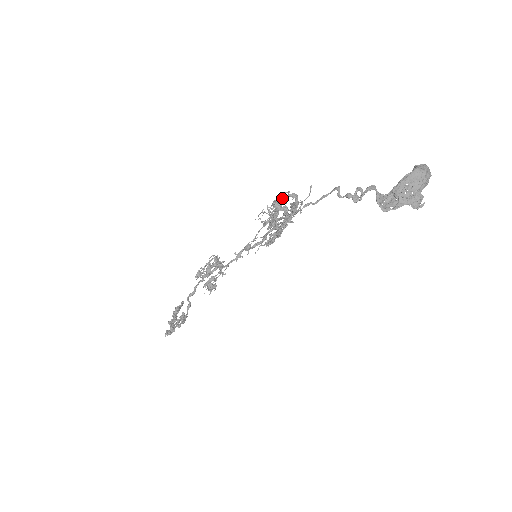
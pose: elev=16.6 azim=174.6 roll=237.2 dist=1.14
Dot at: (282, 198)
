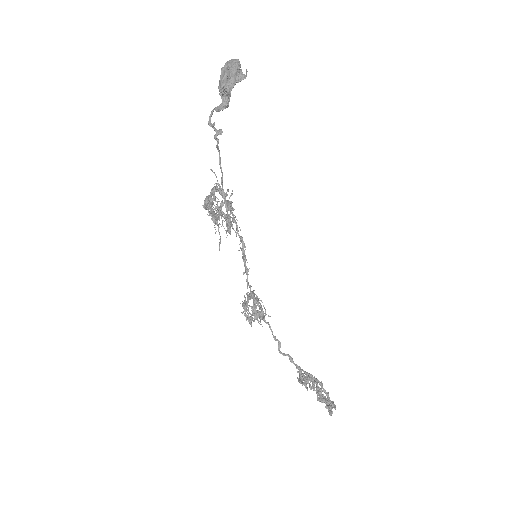
Dot at: (205, 199)
